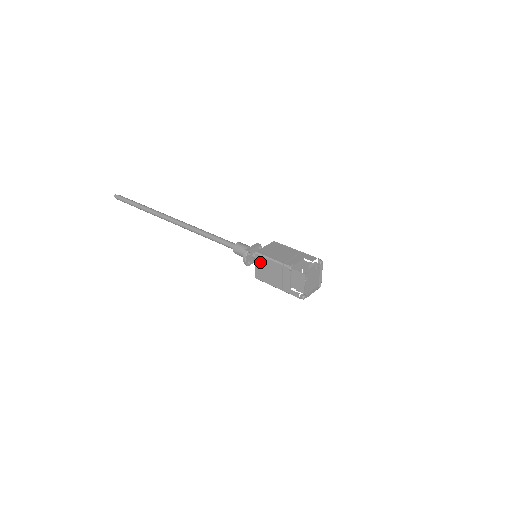
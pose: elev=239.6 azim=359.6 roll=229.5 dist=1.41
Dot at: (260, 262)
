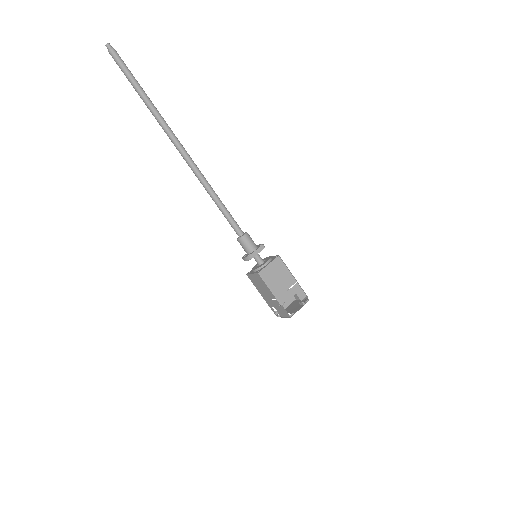
Dot at: (258, 279)
